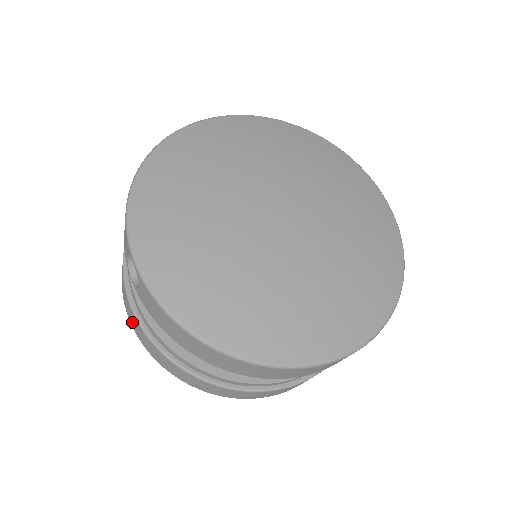
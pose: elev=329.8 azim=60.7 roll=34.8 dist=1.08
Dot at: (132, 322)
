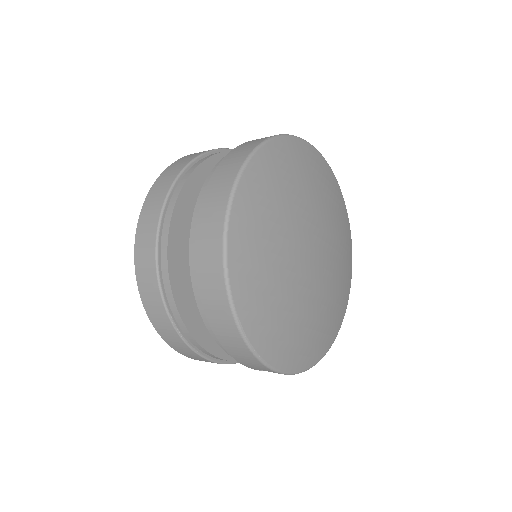
Dot at: occluded
